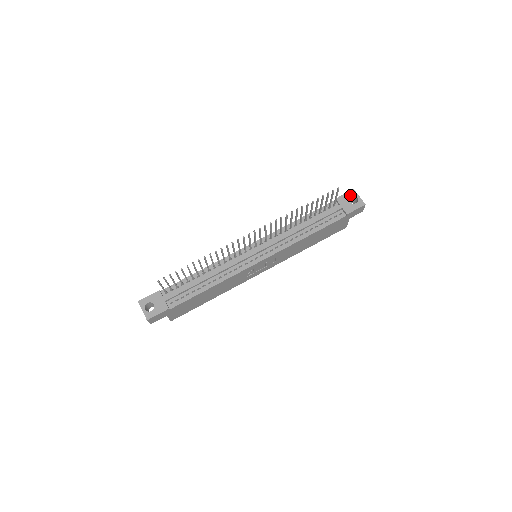
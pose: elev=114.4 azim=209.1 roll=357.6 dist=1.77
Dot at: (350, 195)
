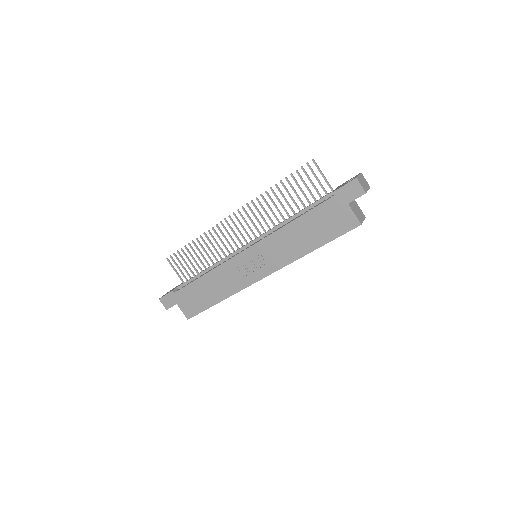
Dot at: (352, 178)
